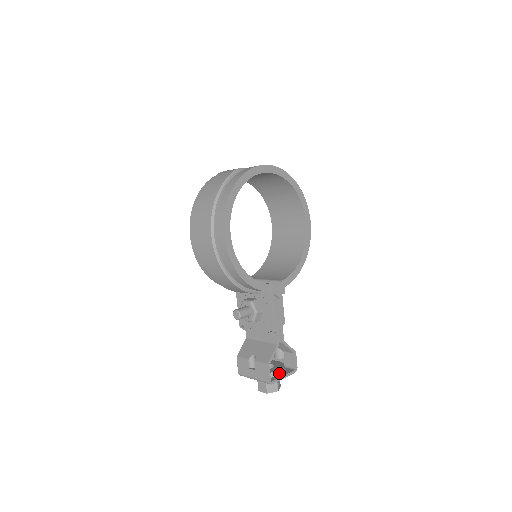
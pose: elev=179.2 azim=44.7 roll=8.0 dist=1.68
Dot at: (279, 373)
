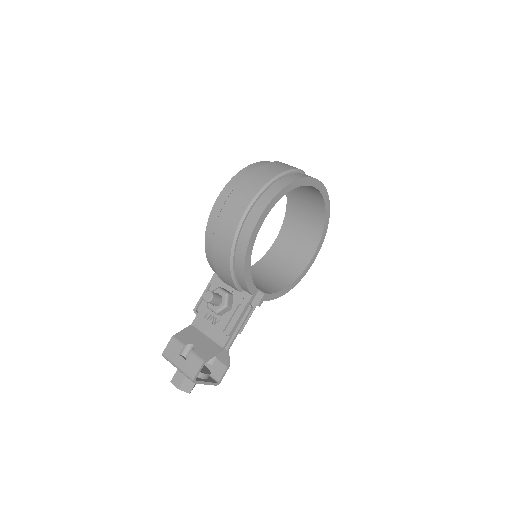
Dot at: (204, 377)
